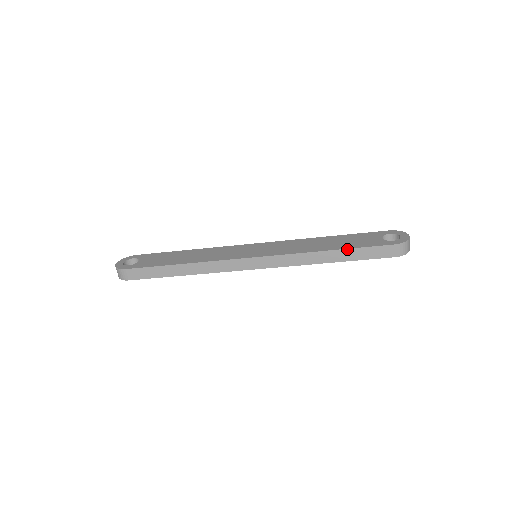
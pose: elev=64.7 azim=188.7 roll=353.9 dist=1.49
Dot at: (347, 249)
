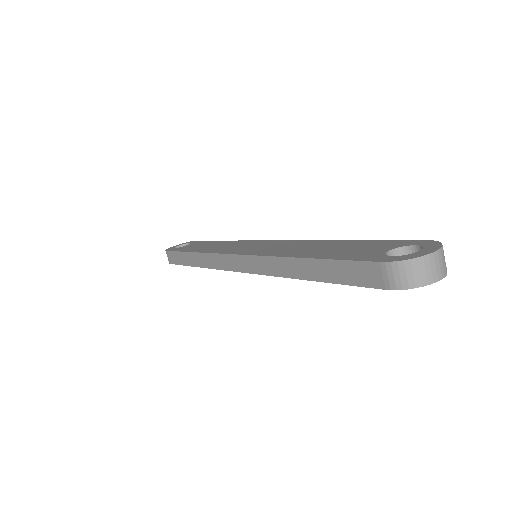
Dot at: (318, 259)
